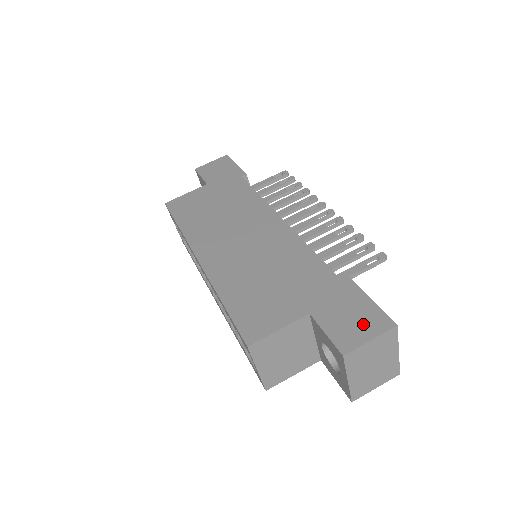
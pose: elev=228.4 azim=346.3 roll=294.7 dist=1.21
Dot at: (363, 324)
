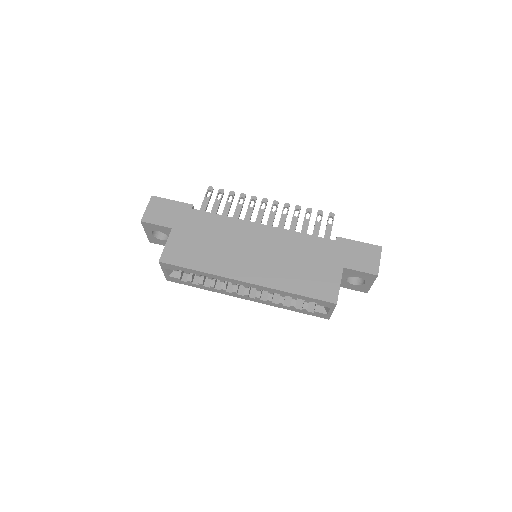
Dot at: (370, 256)
